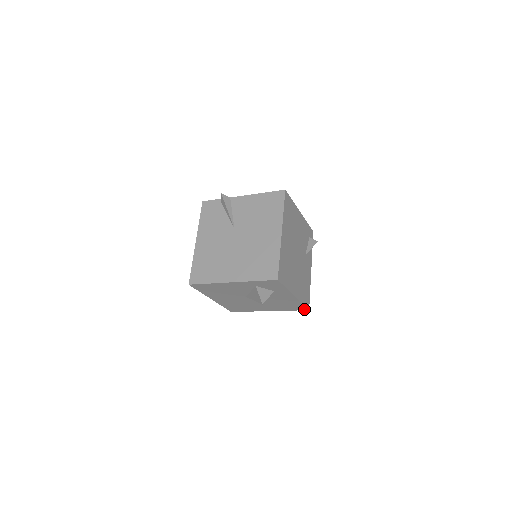
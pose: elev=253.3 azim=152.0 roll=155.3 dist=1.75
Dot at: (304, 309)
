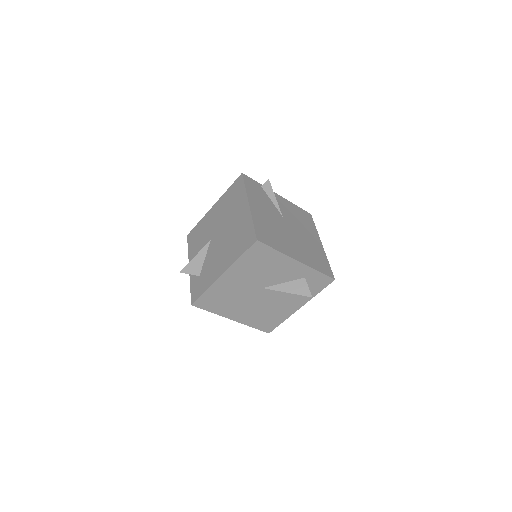
Dot at: (268, 330)
